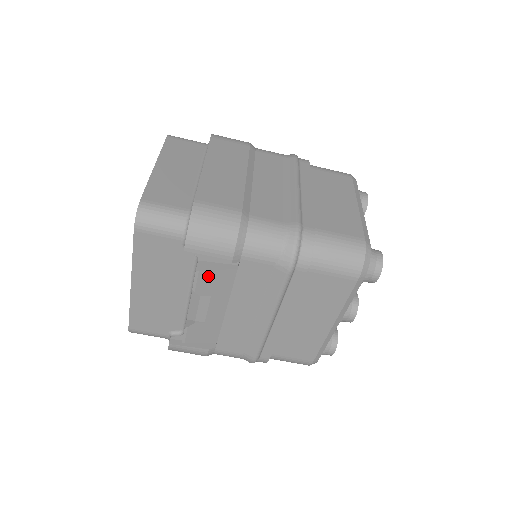
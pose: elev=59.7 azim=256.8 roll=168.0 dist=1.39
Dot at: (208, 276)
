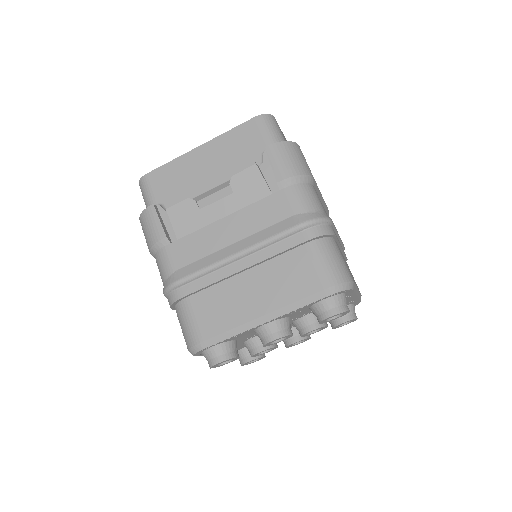
Dot at: (254, 175)
